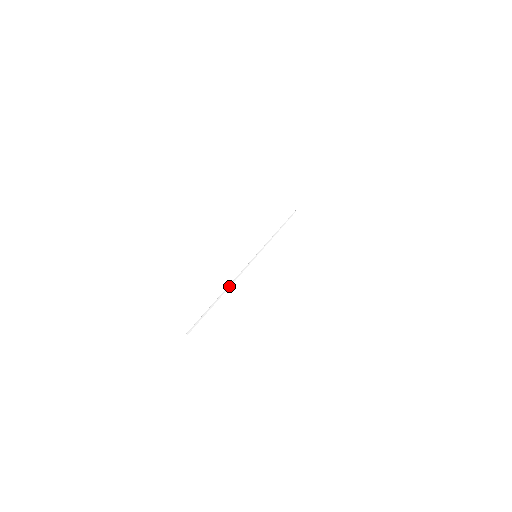
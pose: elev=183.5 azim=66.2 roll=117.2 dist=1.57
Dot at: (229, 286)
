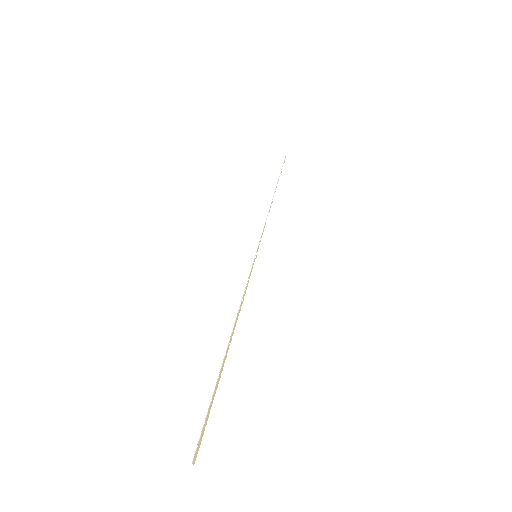
Dot at: (232, 331)
